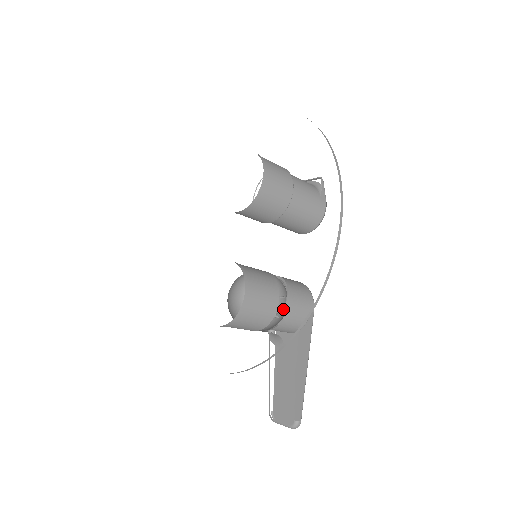
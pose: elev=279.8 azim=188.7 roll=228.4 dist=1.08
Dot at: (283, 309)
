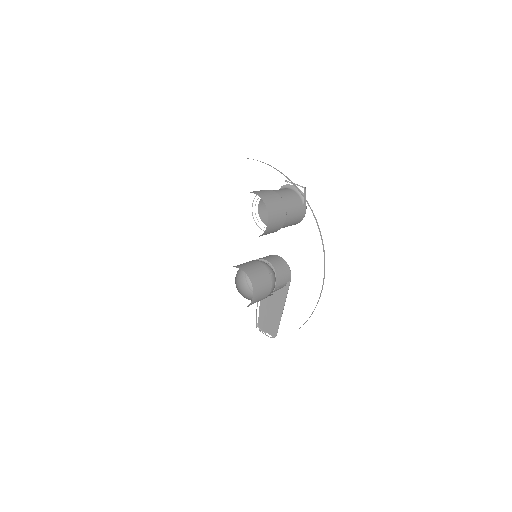
Dot at: (271, 280)
